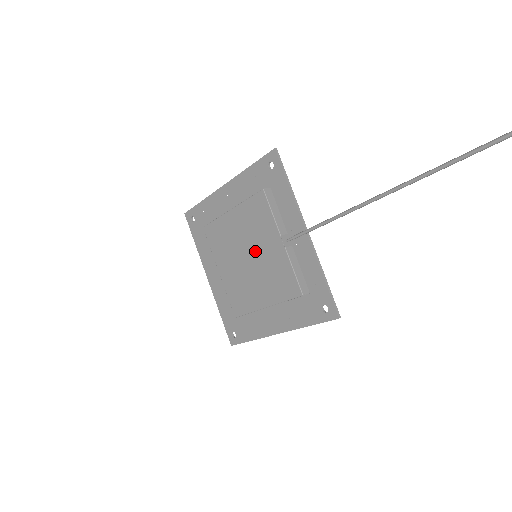
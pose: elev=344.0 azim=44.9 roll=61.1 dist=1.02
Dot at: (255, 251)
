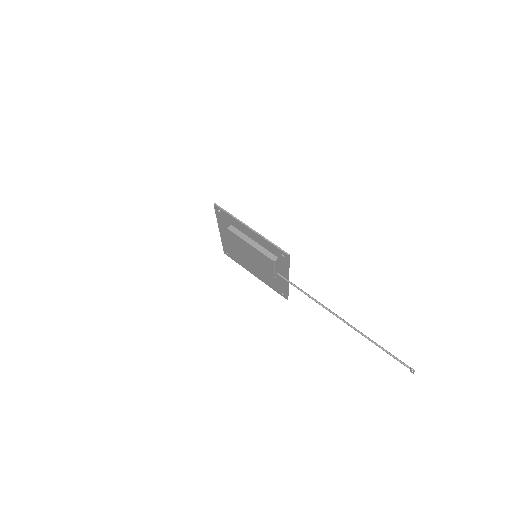
Dot at: (257, 264)
